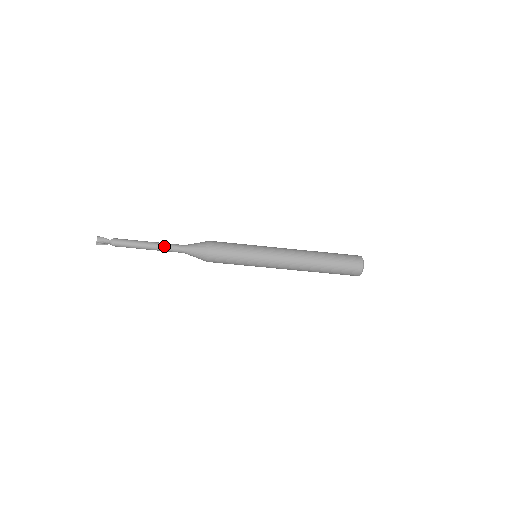
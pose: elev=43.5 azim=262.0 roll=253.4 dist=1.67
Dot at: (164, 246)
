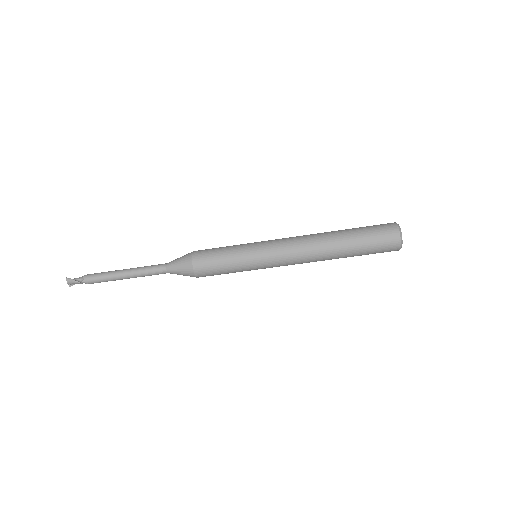
Dot at: (143, 274)
